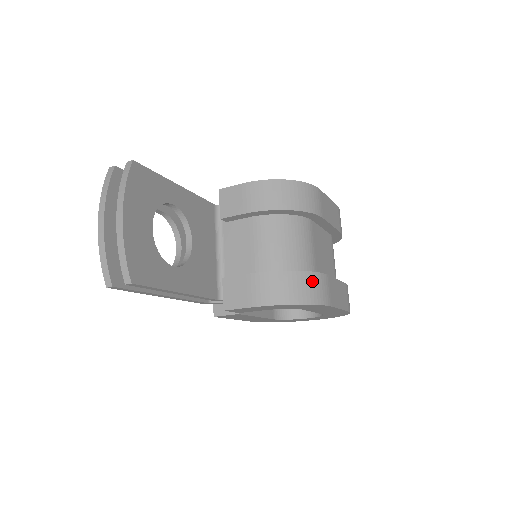
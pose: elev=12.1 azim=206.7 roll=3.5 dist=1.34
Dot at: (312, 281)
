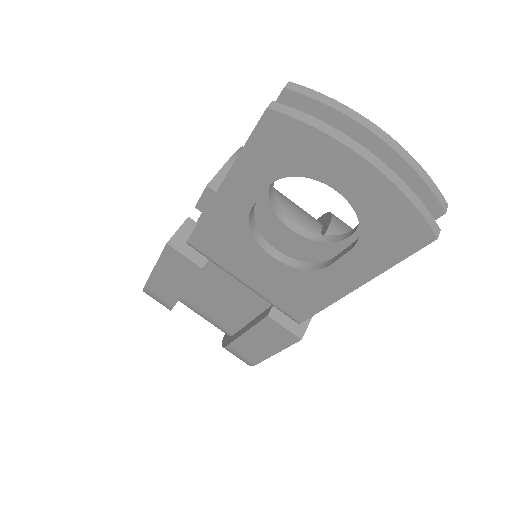
Dot at: occluded
